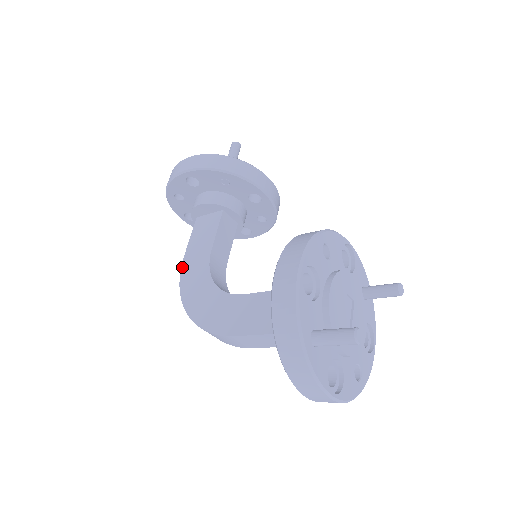
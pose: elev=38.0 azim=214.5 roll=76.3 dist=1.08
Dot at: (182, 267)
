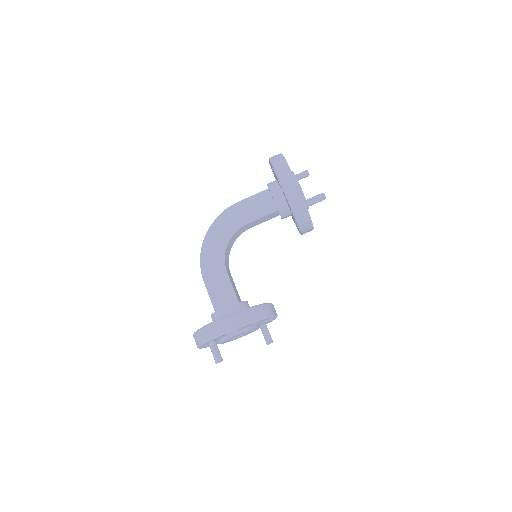
Dot at: (231, 207)
